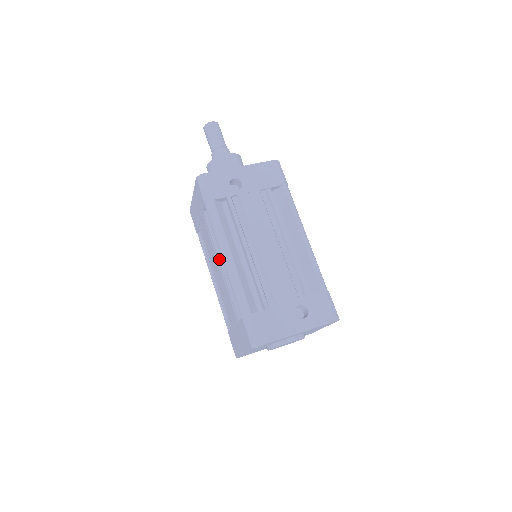
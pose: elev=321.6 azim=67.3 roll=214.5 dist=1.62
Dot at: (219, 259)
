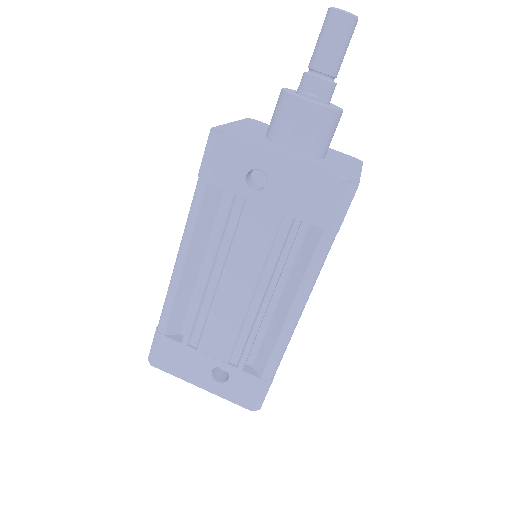
Dot at: occluded
